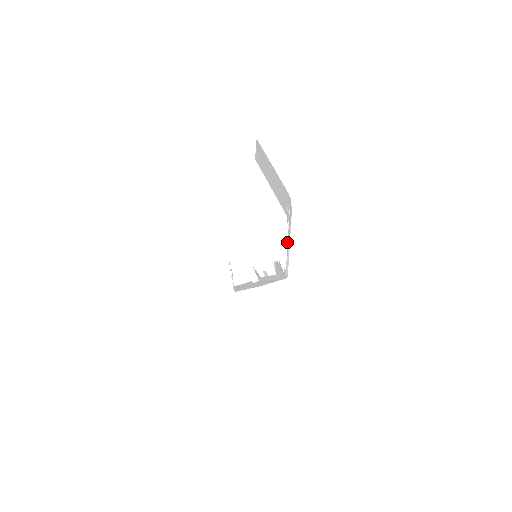
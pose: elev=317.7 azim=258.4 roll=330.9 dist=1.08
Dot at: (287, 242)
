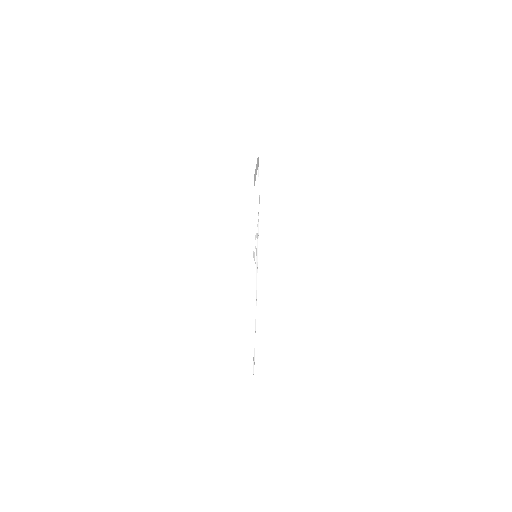
Dot at: occluded
